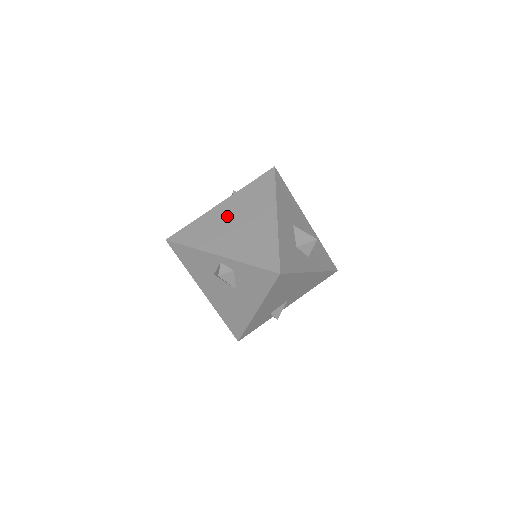
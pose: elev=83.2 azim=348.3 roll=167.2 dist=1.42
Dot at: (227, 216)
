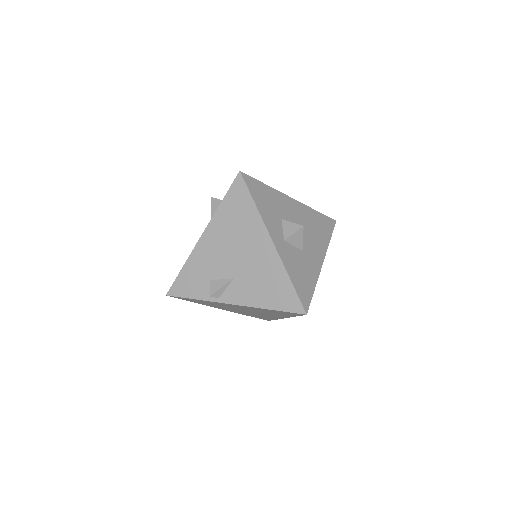
Dot at: occluded
